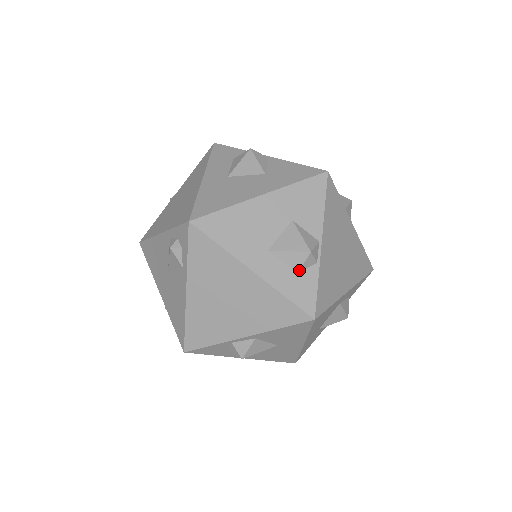
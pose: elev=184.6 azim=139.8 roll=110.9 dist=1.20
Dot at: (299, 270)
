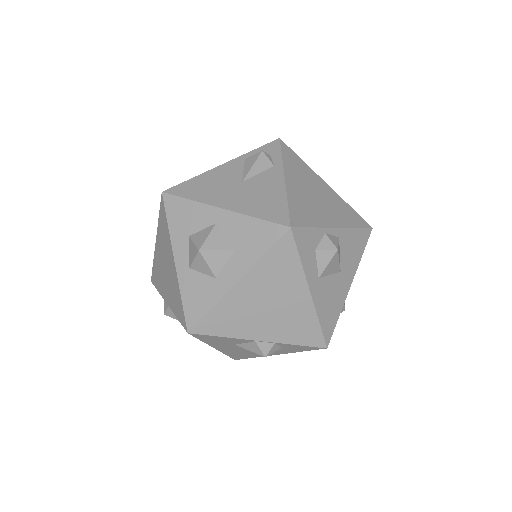
Dot at: occluded
